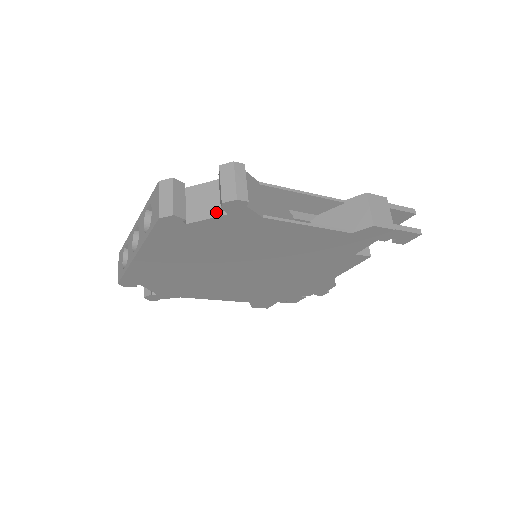
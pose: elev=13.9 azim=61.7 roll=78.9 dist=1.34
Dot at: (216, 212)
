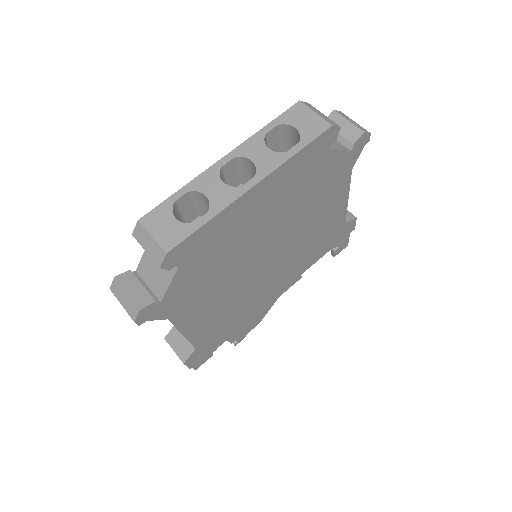
Dot at: (342, 147)
